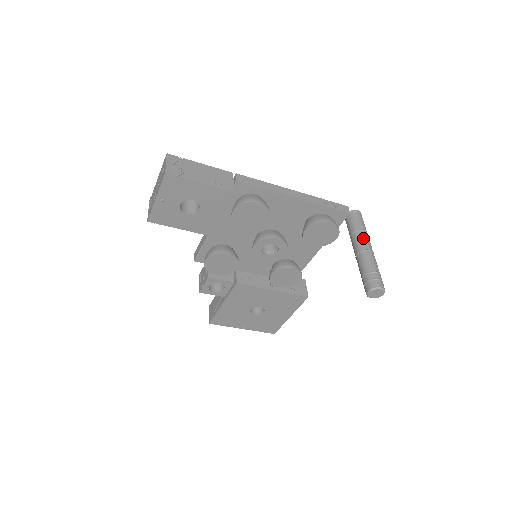
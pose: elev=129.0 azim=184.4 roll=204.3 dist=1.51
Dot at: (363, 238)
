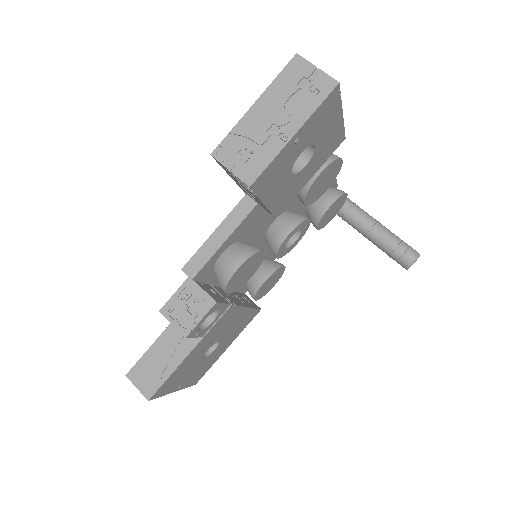
Dot at: occluded
